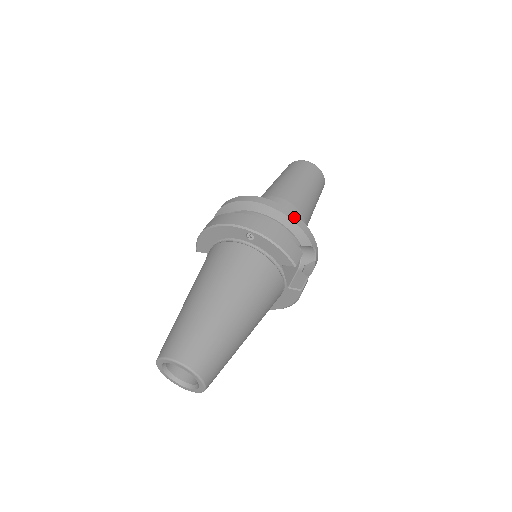
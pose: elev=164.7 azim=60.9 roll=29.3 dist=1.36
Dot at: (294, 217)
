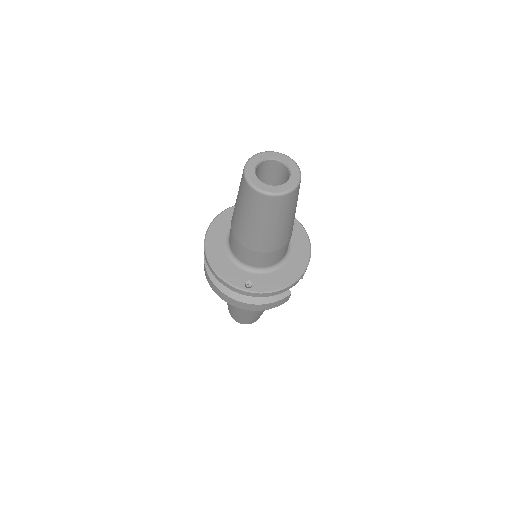
Dot at: (273, 294)
